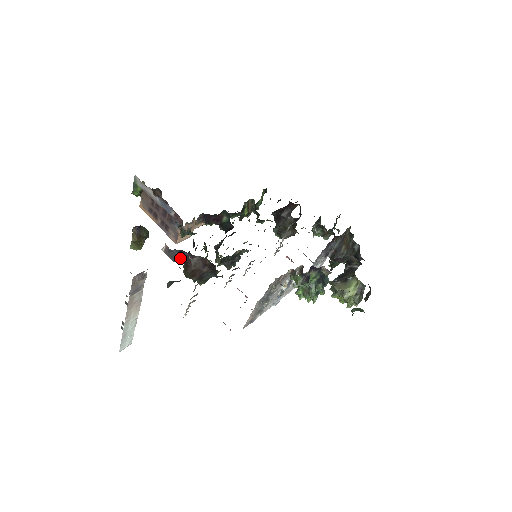
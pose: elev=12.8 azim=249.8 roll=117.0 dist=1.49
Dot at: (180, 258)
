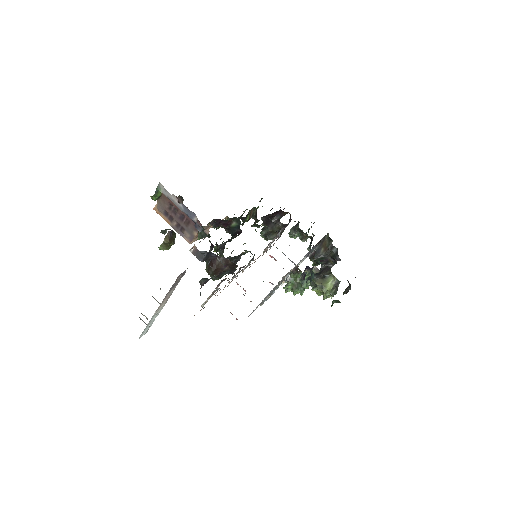
Dot at: (206, 258)
